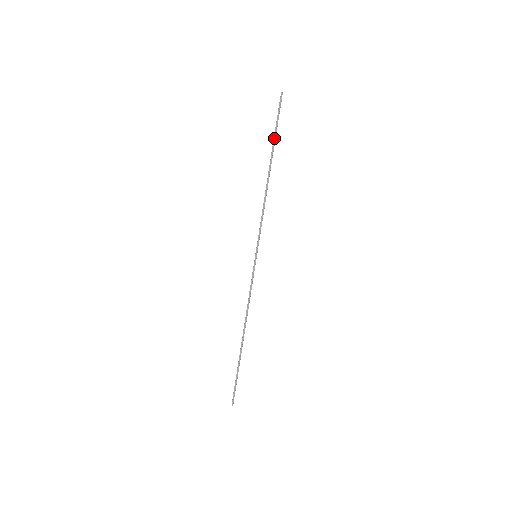
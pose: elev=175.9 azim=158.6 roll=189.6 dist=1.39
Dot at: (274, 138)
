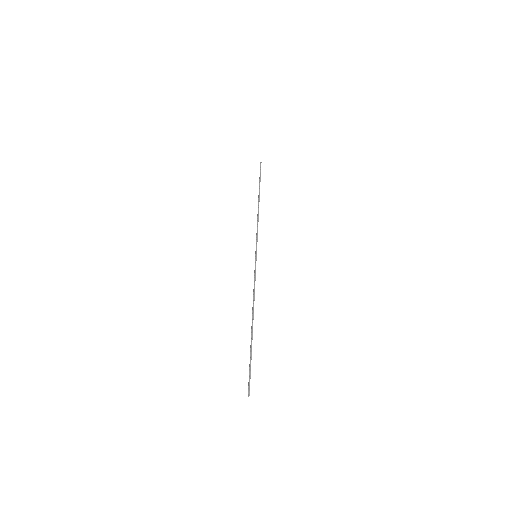
Dot at: (259, 185)
